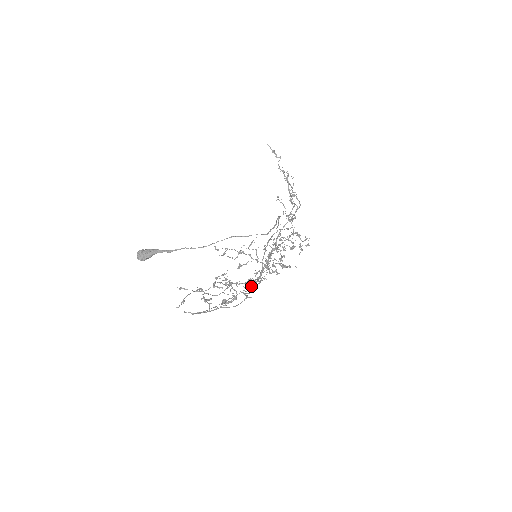
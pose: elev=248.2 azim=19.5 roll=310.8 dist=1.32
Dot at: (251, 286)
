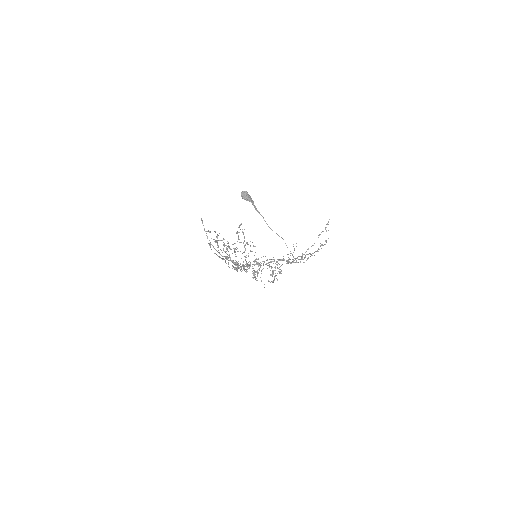
Dot at: occluded
